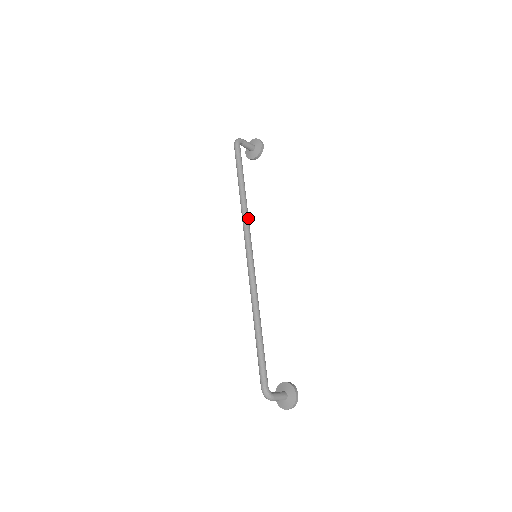
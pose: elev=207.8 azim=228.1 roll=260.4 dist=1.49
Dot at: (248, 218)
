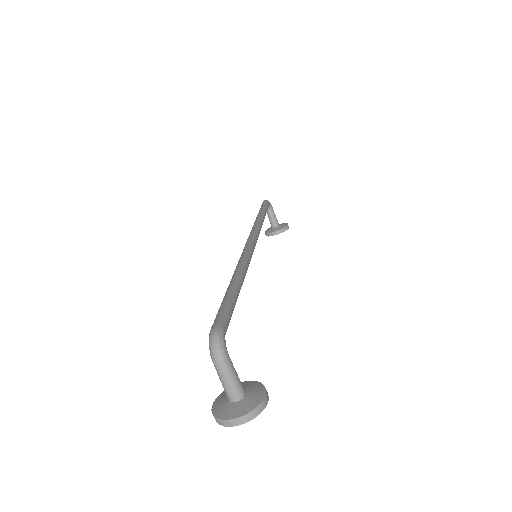
Dot at: occluded
